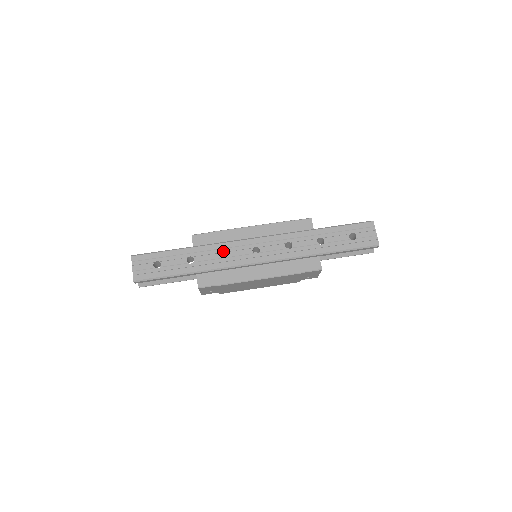
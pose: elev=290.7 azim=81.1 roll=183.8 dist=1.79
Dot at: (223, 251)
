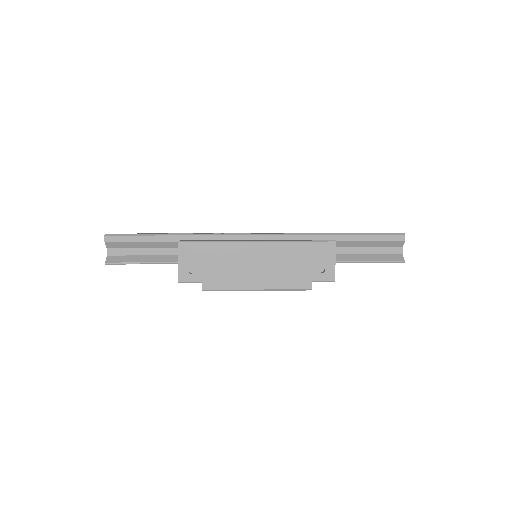
Dot at: occluded
